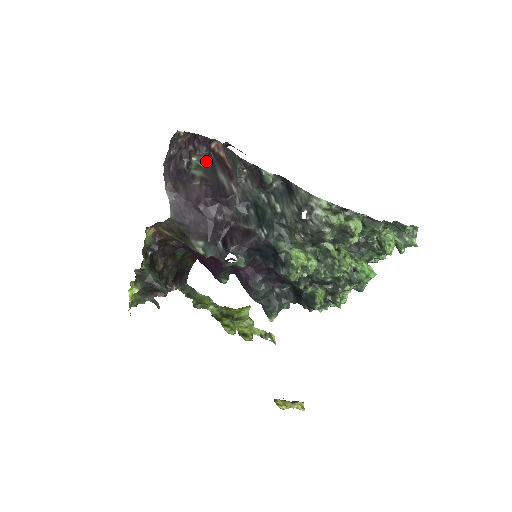
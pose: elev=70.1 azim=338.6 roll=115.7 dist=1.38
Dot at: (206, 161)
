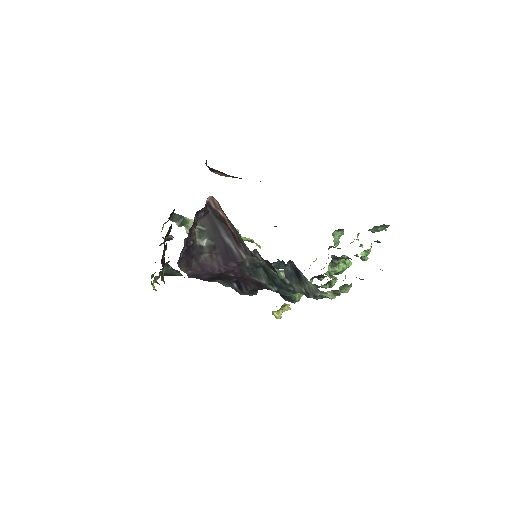
Dot at: (206, 221)
